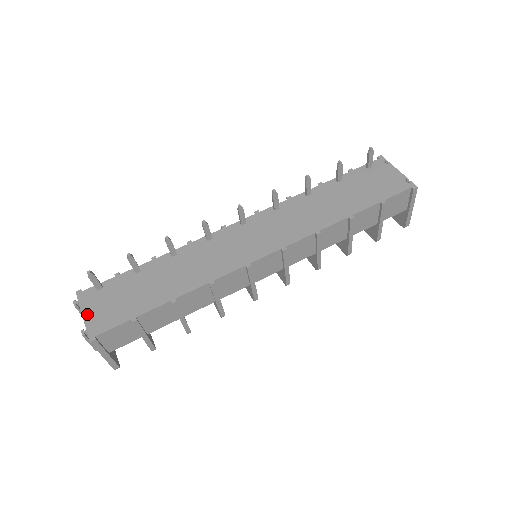
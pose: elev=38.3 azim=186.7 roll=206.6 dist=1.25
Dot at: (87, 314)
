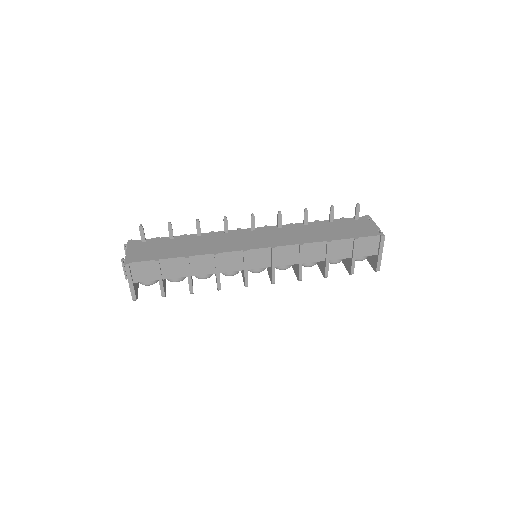
Dot at: (129, 251)
